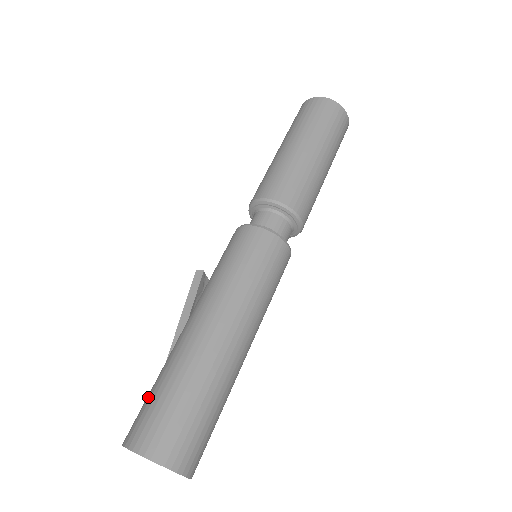
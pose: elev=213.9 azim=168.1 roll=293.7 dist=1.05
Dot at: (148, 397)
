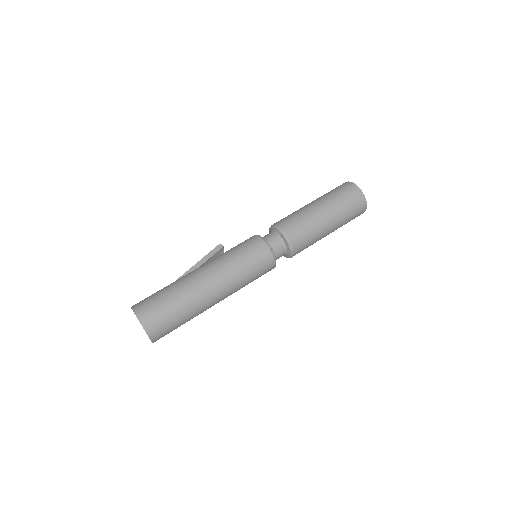
Dot at: (156, 293)
